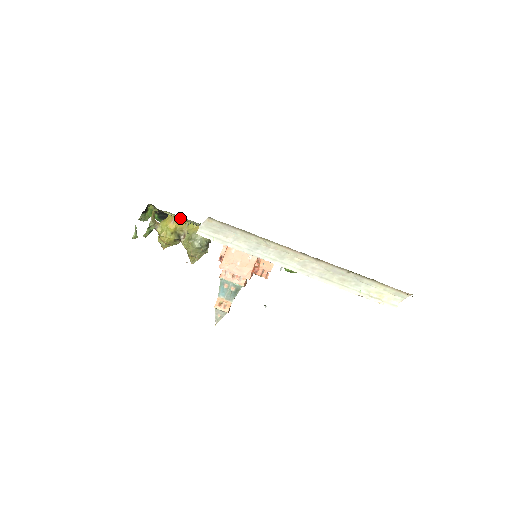
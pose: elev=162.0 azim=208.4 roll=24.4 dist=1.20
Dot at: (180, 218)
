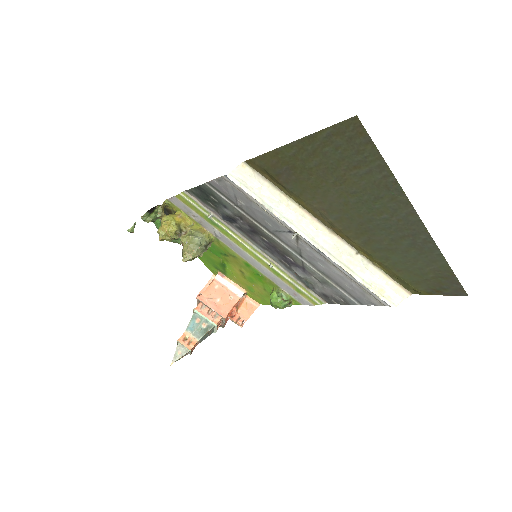
Dot at: (193, 205)
